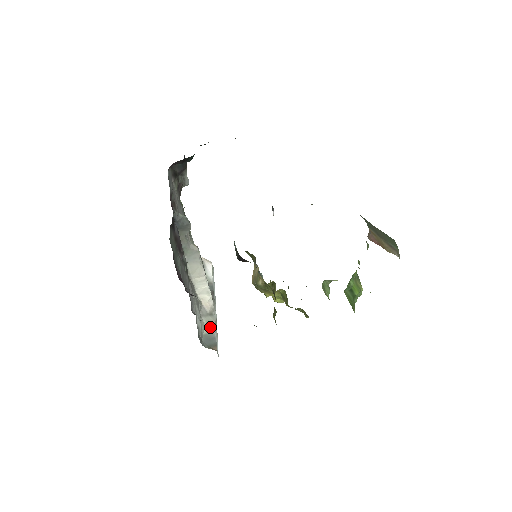
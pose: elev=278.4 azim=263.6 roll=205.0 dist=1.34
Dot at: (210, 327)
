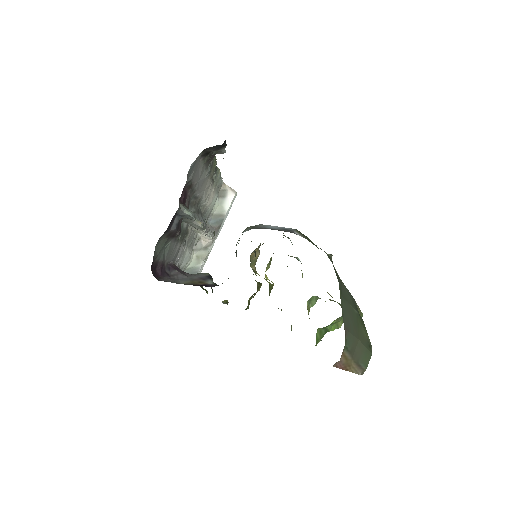
Dot at: (198, 261)
